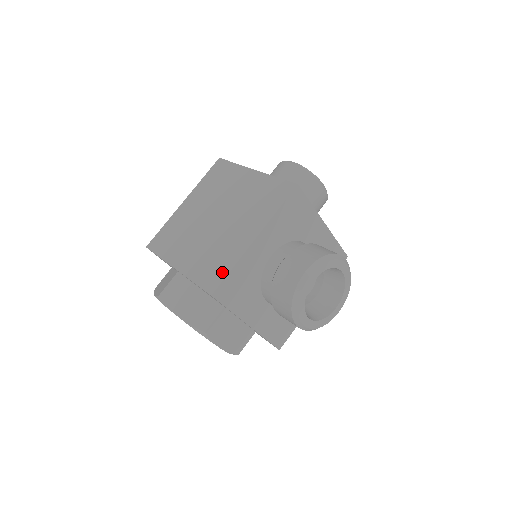
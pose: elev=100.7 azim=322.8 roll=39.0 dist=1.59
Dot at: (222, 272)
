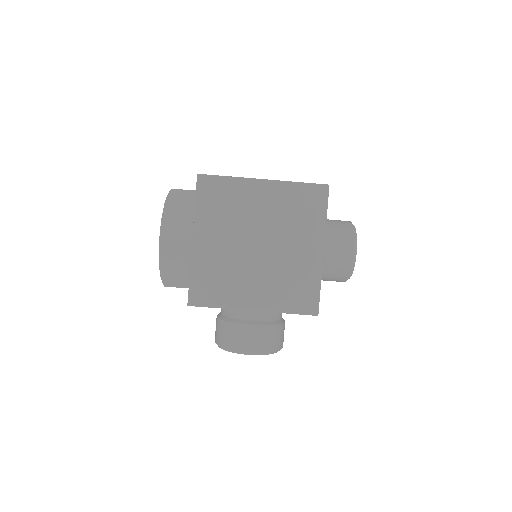
Dot at: (211, 300)
